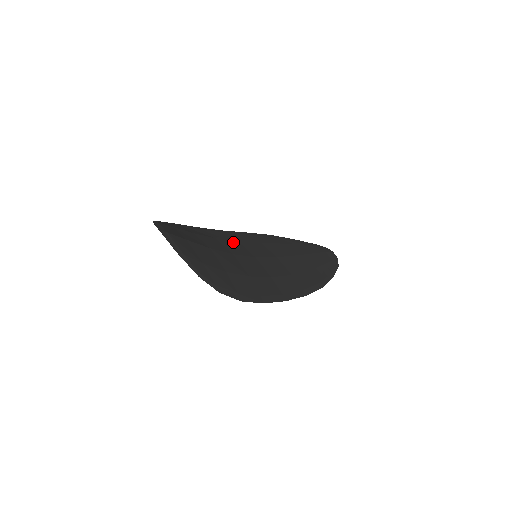
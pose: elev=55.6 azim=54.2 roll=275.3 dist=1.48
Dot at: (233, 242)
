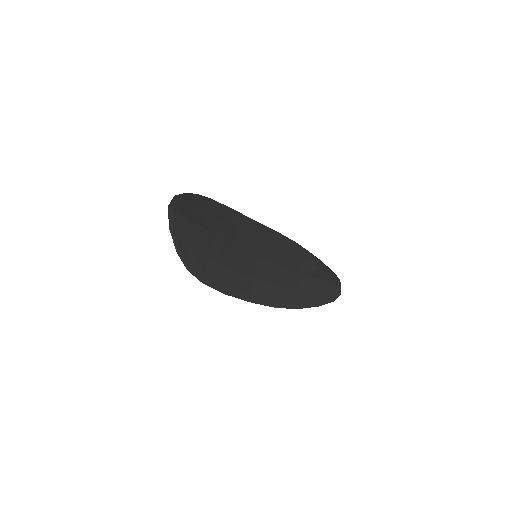
Dot at: (249, 235)
